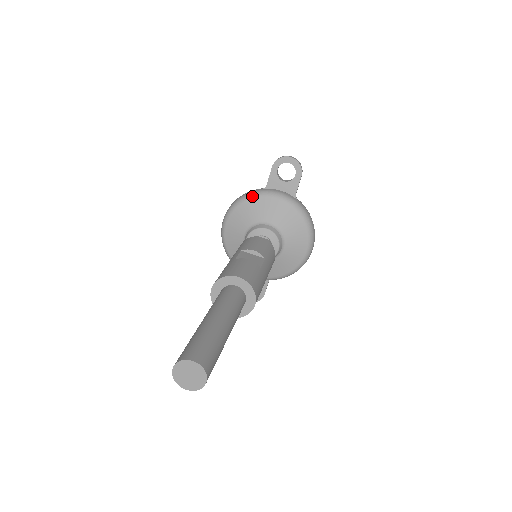
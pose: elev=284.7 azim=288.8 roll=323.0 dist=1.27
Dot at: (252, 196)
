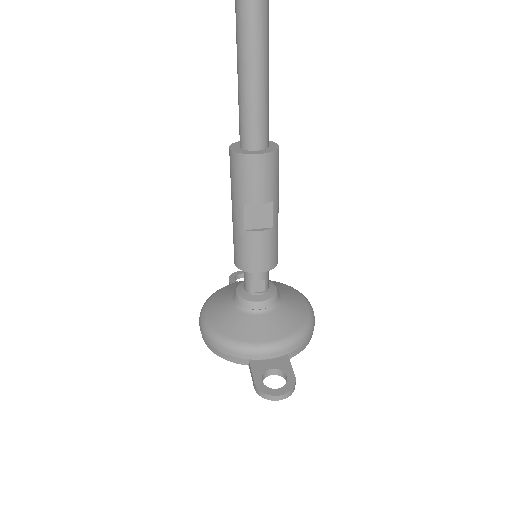
Dot at: (222, 288)
